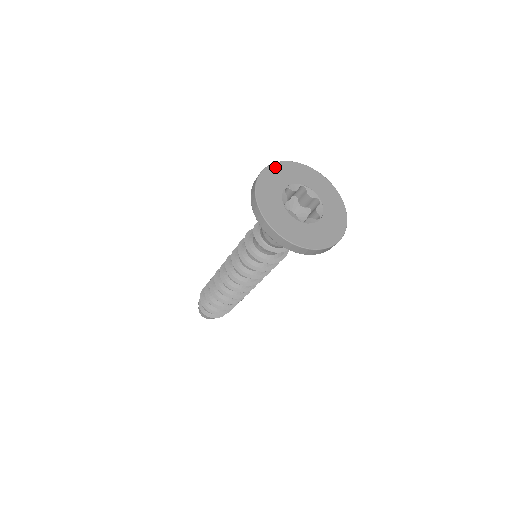
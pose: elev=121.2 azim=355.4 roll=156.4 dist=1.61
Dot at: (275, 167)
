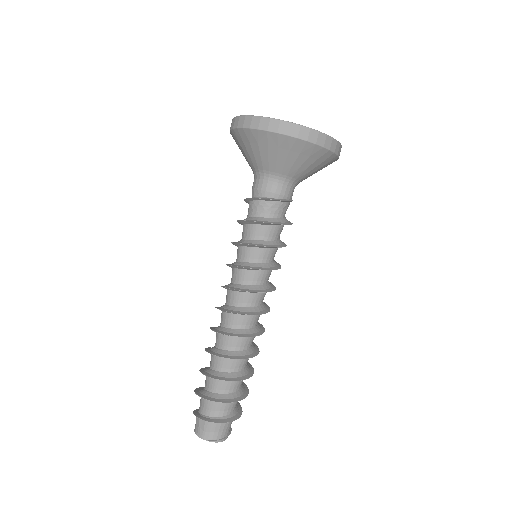
Dot at: occluded
